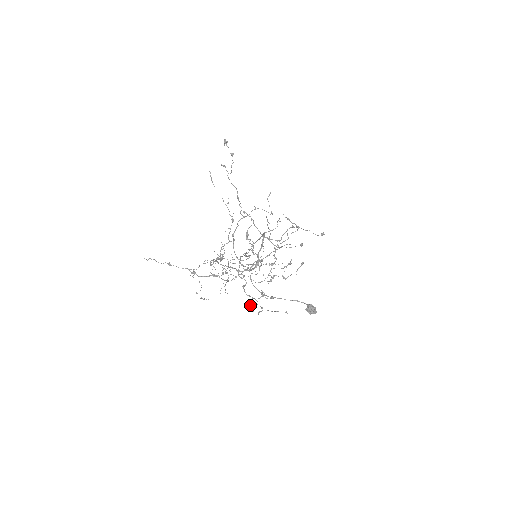
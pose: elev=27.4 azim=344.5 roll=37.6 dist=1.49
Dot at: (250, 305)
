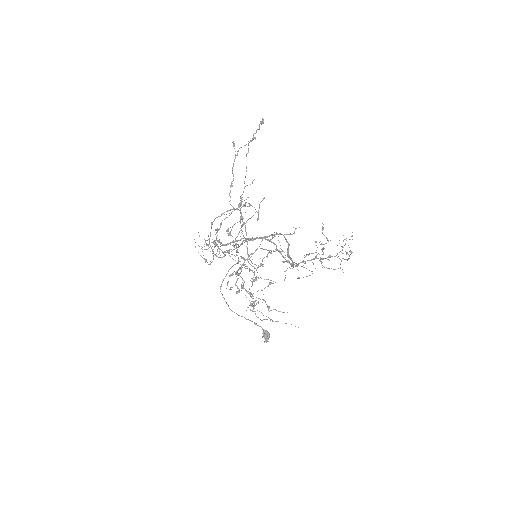
Dot at: (268, 307)
